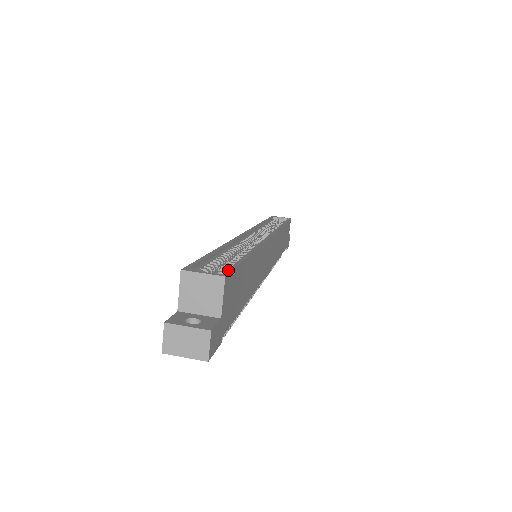
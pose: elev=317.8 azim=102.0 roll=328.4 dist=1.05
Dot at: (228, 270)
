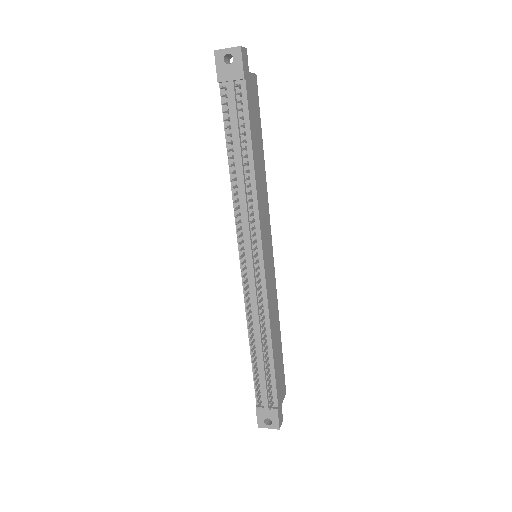
Dot at: (256, 90)
